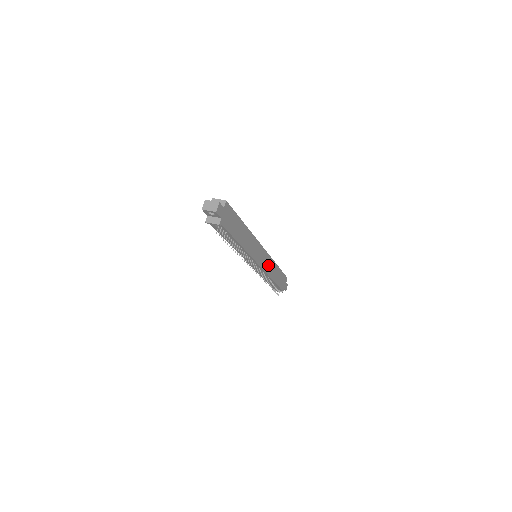
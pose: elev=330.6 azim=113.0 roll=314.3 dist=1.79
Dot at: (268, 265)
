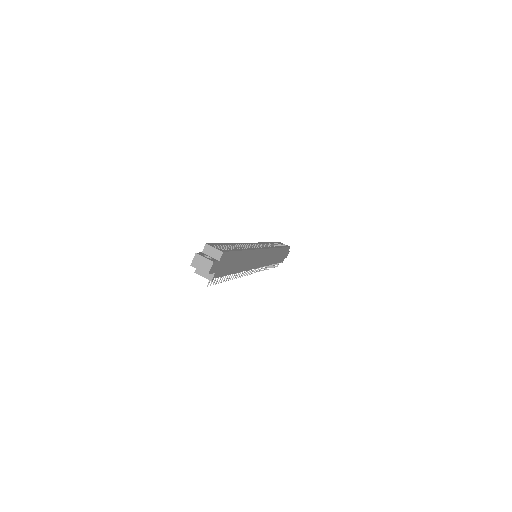
Dot at: (269, 257)
